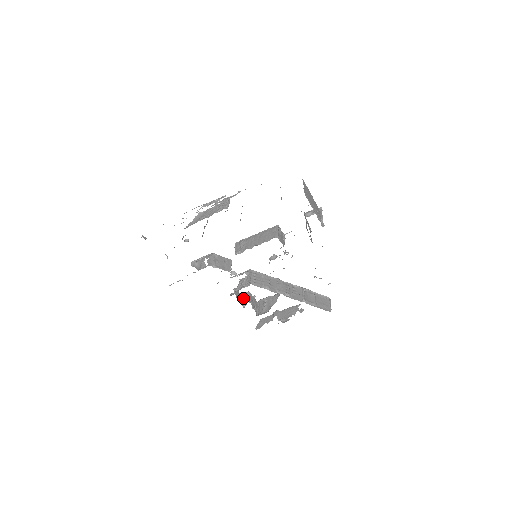
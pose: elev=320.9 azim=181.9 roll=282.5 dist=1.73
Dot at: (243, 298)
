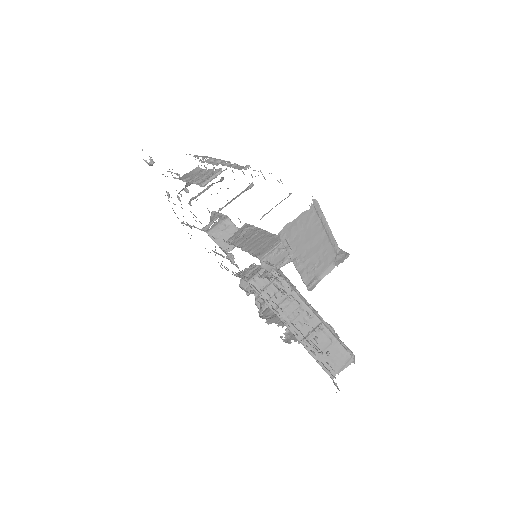
Dot at: occluded
